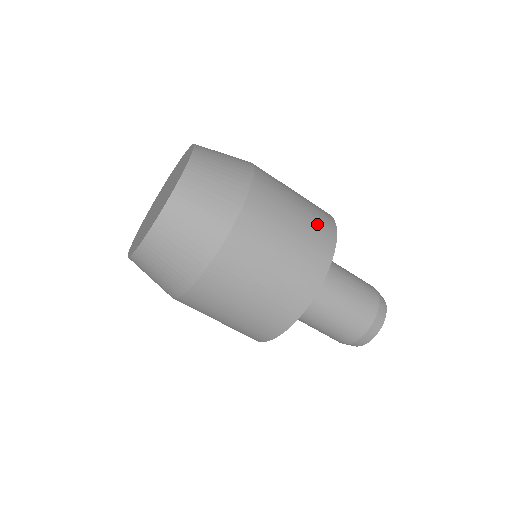
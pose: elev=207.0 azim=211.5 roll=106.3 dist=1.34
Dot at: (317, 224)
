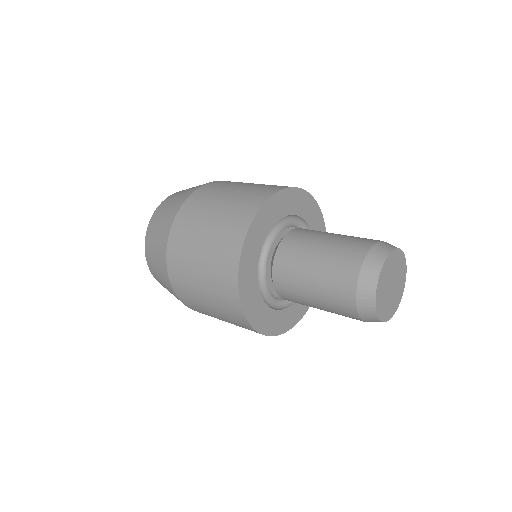
Dot at: occluded
